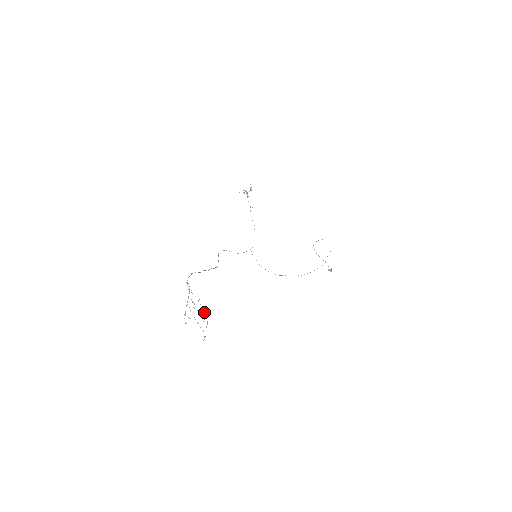
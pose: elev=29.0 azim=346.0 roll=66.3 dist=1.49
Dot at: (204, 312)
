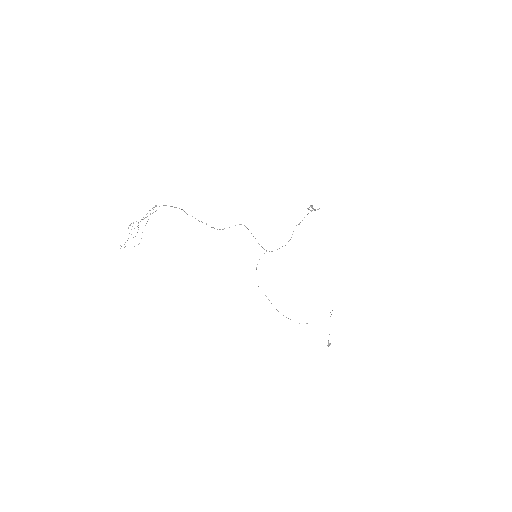
Dot at: occluded
